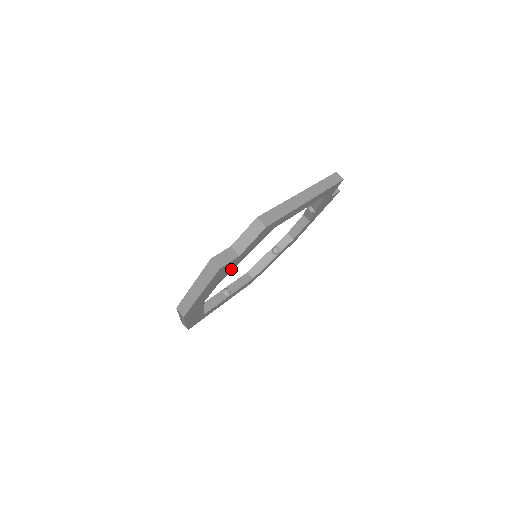
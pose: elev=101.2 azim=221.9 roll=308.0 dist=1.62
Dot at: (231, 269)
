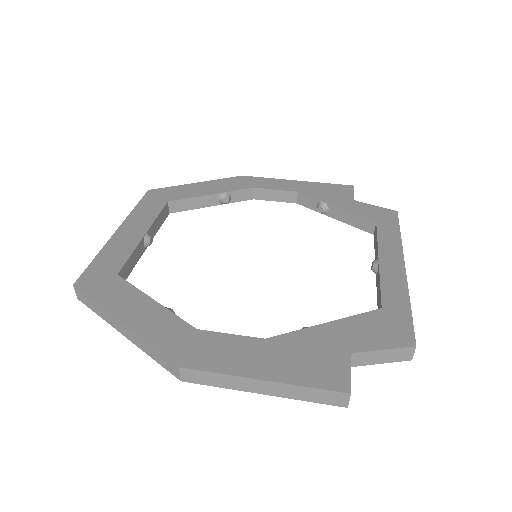
Dot at: occluded
